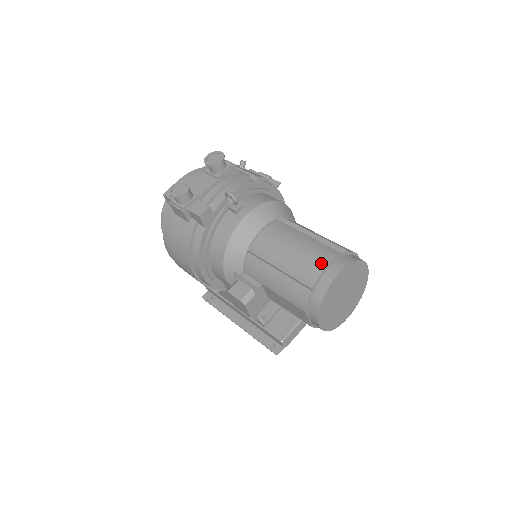
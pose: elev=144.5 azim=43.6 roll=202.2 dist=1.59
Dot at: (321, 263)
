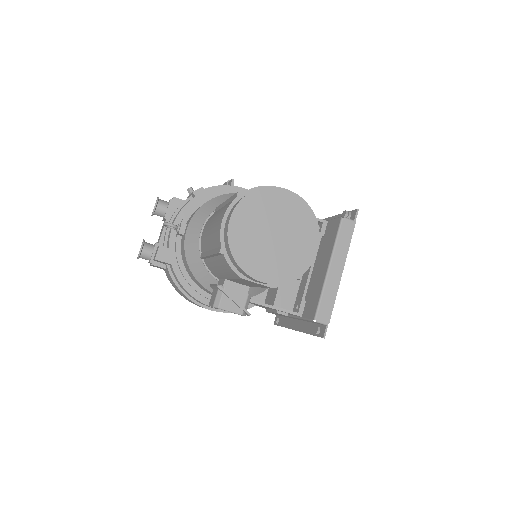
Dot at: (219, 222)
